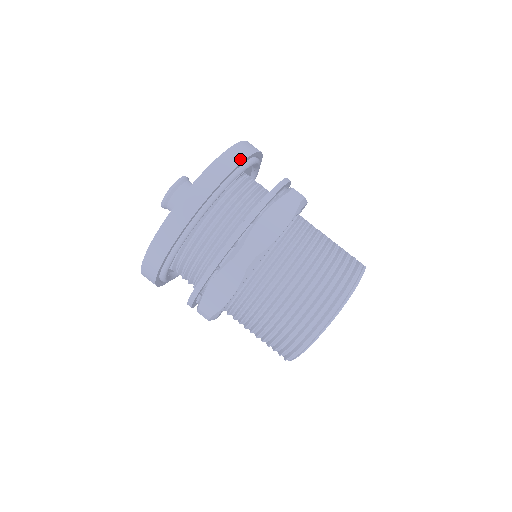
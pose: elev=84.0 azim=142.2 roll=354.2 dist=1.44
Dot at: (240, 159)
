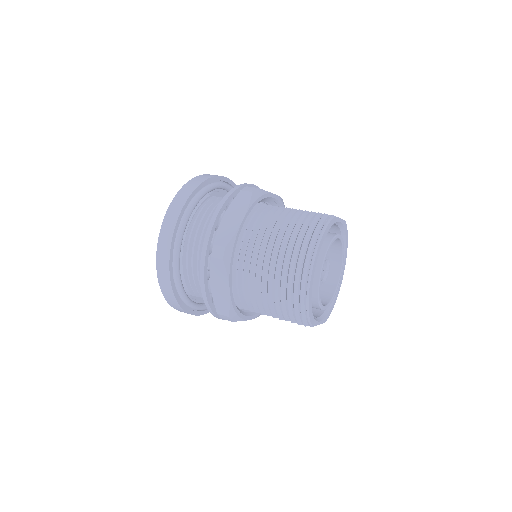
Dot at: (195, 186)
